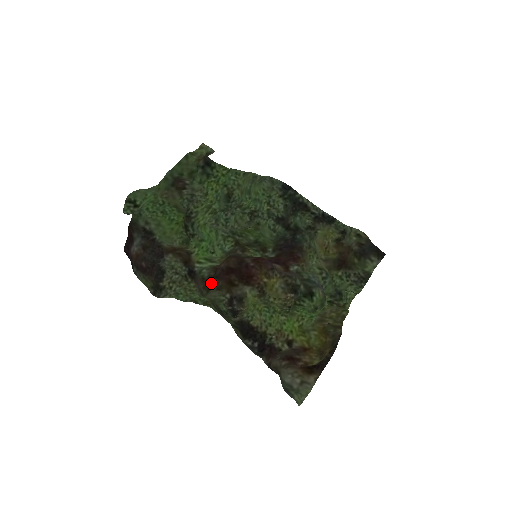
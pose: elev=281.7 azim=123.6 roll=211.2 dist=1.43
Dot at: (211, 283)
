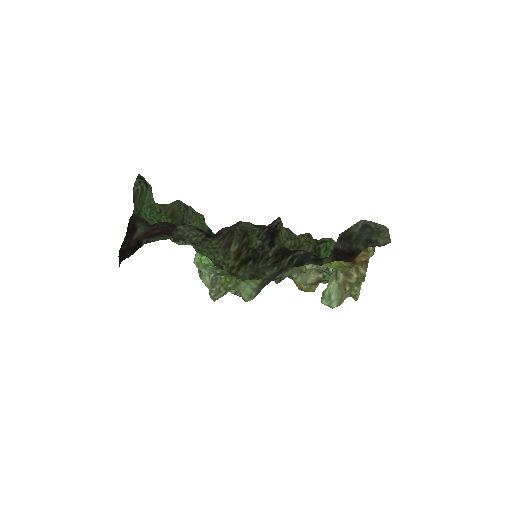
Dot at: occluded
